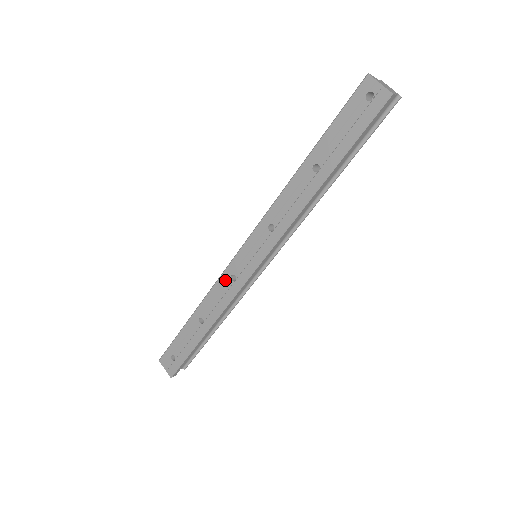
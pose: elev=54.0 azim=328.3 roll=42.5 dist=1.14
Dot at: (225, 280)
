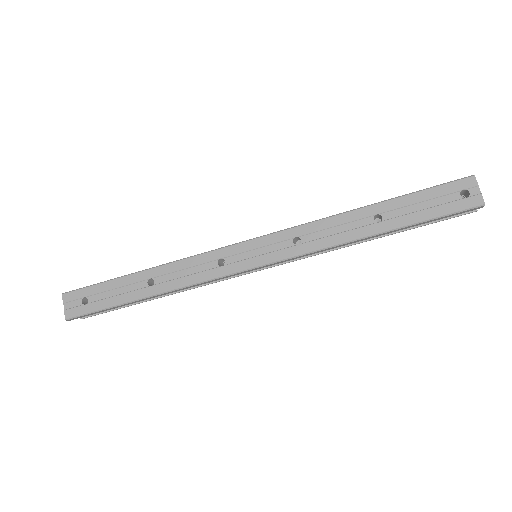
Dot at: (210, 259)
